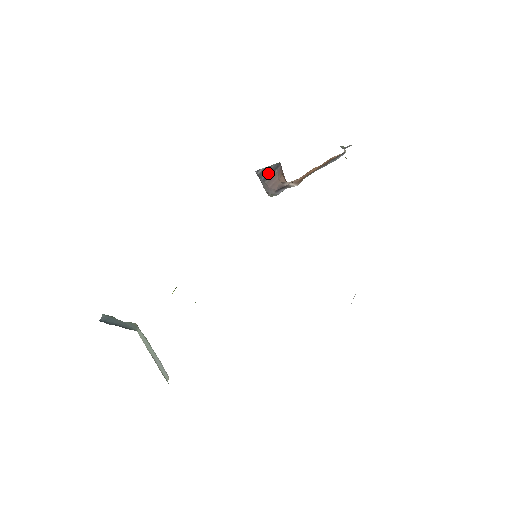
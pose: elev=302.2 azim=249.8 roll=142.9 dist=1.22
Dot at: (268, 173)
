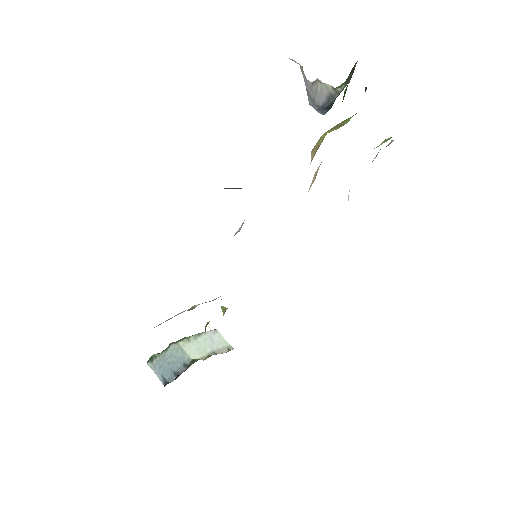
Dot at: occluded
